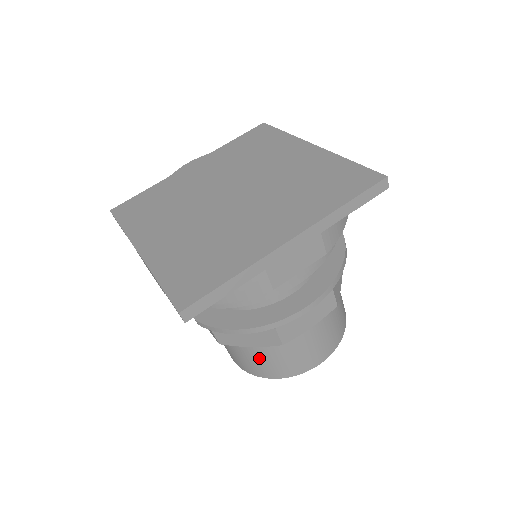
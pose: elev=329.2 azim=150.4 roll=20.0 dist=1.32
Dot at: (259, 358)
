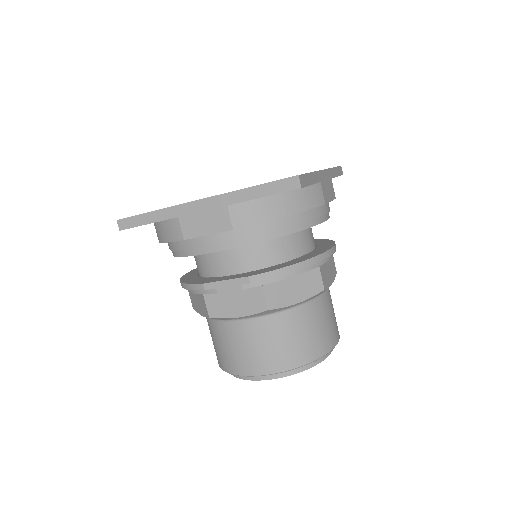
Dot at: (298, 330)
